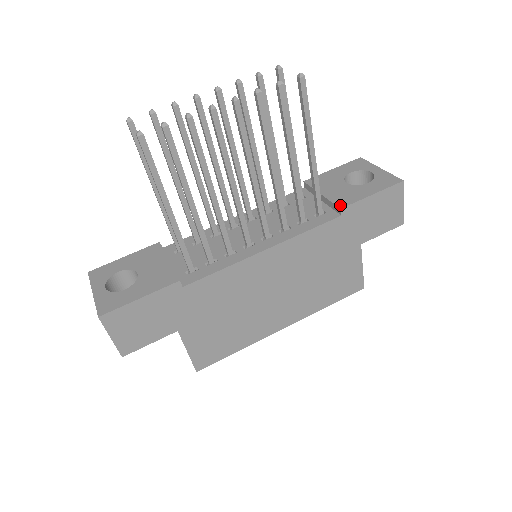
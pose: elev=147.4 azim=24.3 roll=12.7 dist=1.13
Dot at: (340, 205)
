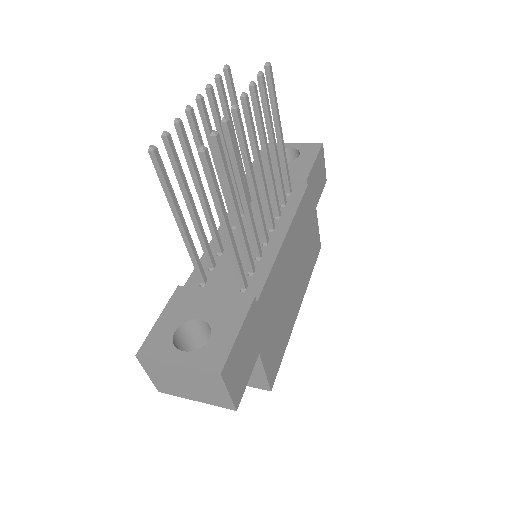
Dot at: (303, 177)
